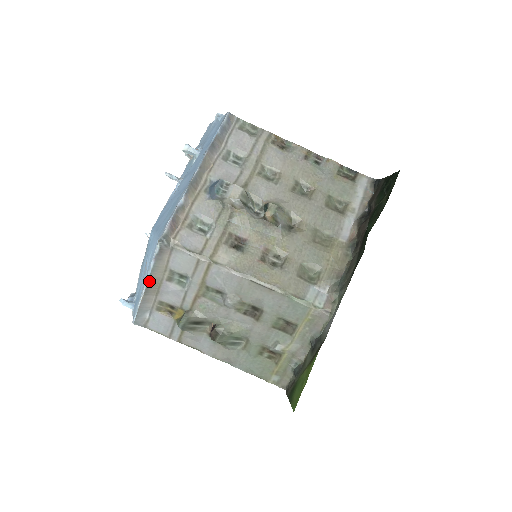
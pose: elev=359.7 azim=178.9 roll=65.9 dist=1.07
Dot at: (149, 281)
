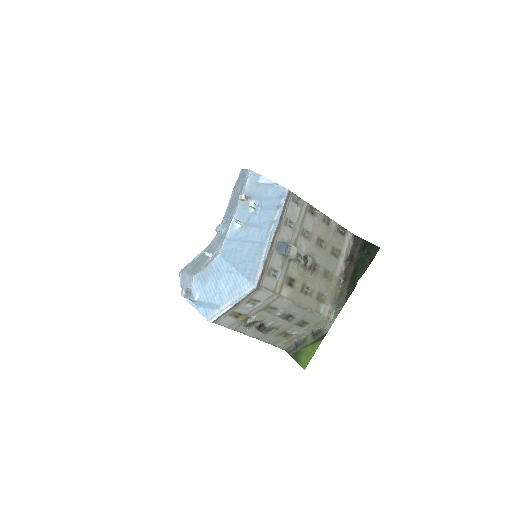
Dot at: (236, 304)
